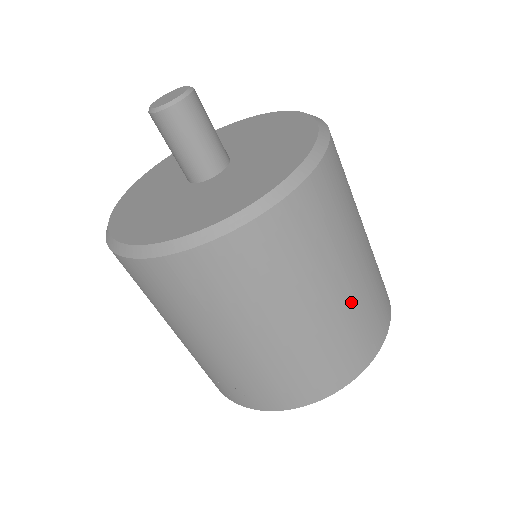
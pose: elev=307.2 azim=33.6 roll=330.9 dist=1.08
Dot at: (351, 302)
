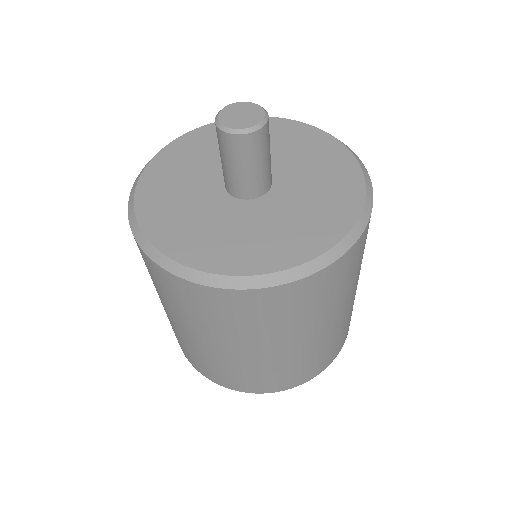
Dot at: (253, 362)
